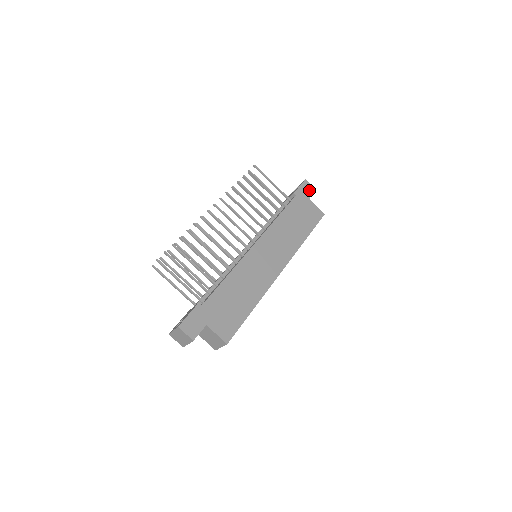
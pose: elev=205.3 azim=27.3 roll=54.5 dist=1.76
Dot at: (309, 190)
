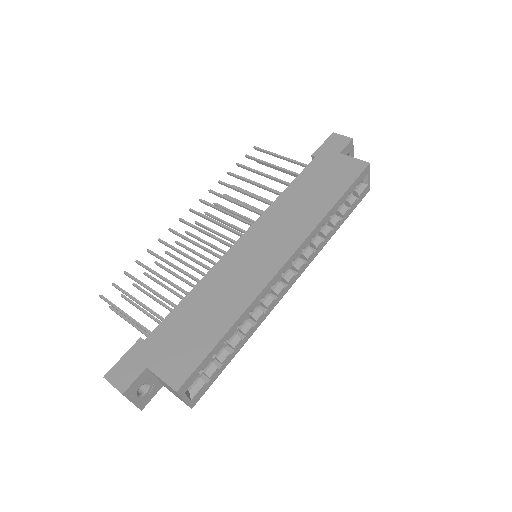
Dot at: (339, 143)
